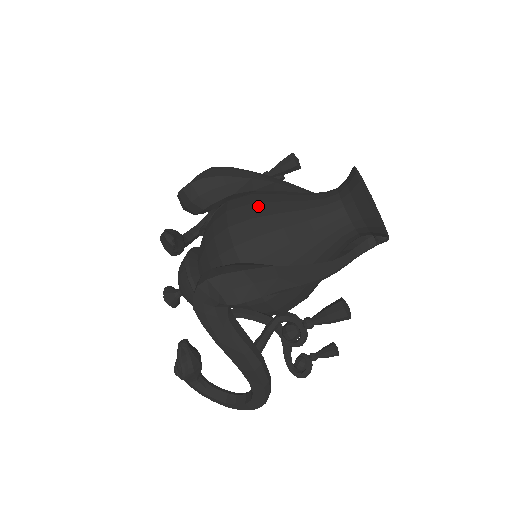
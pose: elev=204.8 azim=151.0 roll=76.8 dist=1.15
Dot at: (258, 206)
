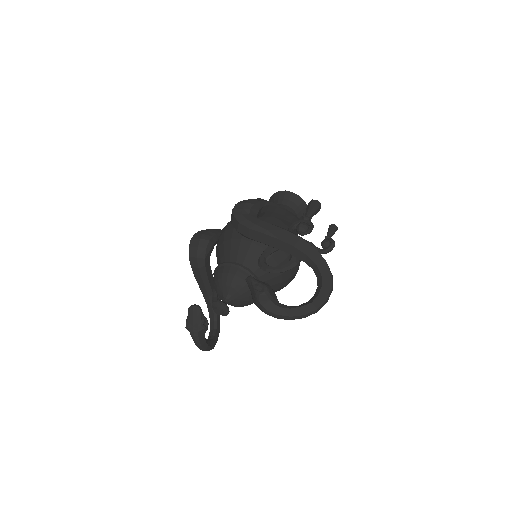
Dot at: occluded
